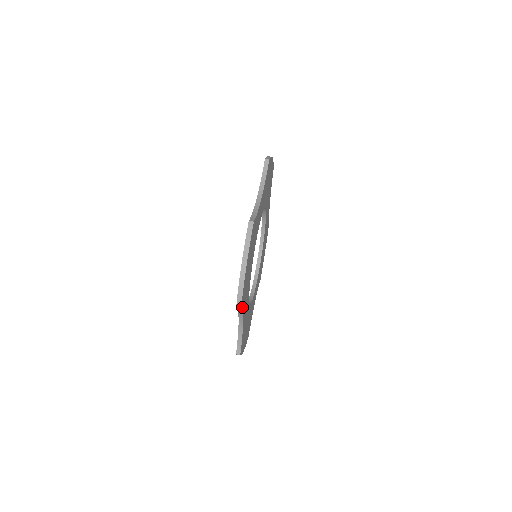
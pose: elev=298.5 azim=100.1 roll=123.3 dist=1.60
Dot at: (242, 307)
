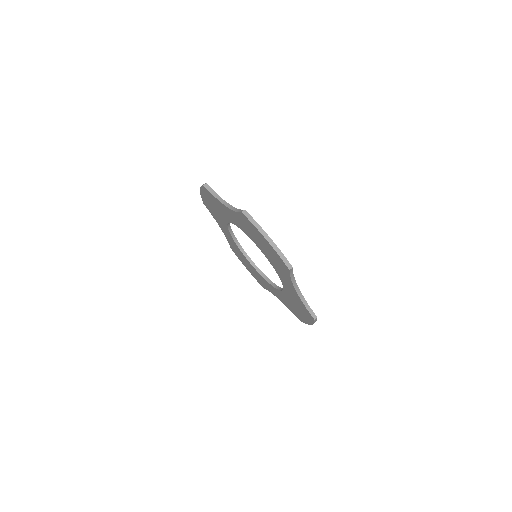
Dot at: occluded
